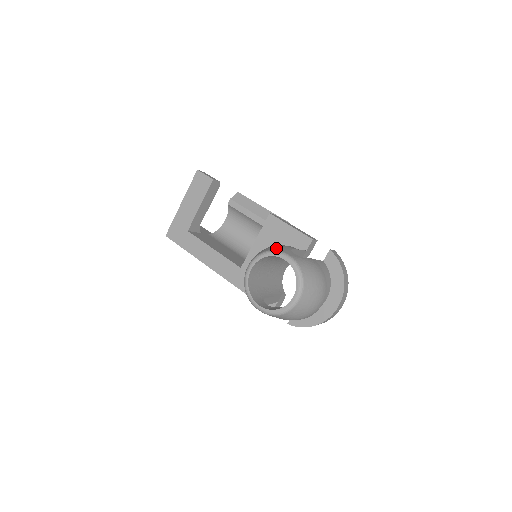
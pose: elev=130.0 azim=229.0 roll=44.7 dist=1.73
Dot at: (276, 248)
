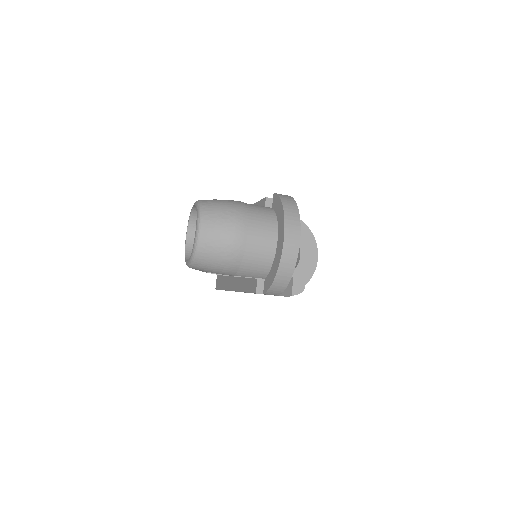
Dot at: occluded
